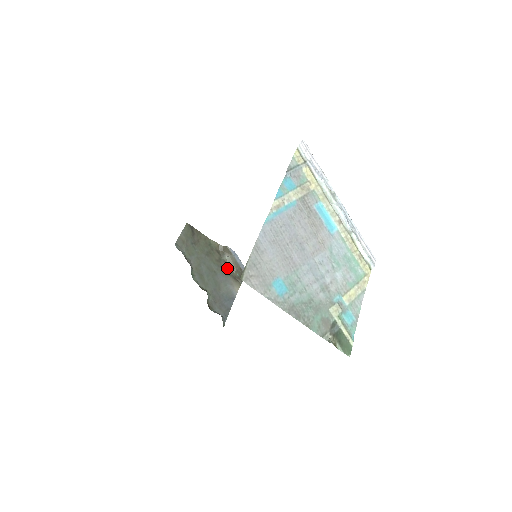
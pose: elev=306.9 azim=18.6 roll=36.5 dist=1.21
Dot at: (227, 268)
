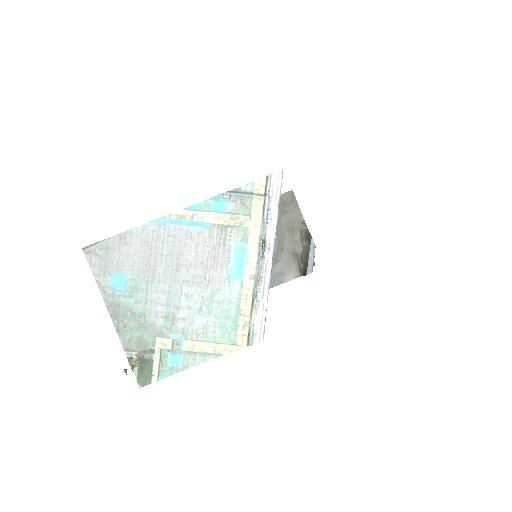
Dot at: (298, 254)
